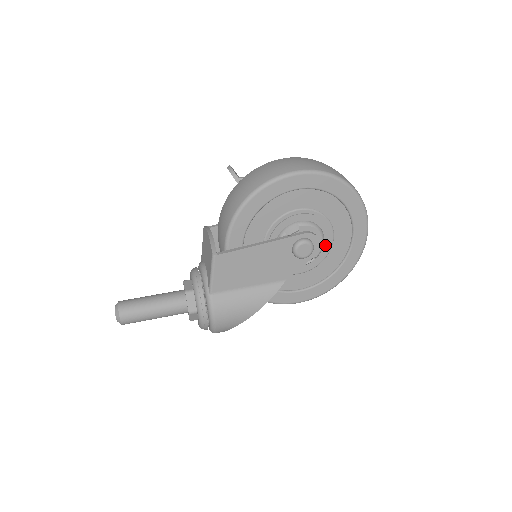
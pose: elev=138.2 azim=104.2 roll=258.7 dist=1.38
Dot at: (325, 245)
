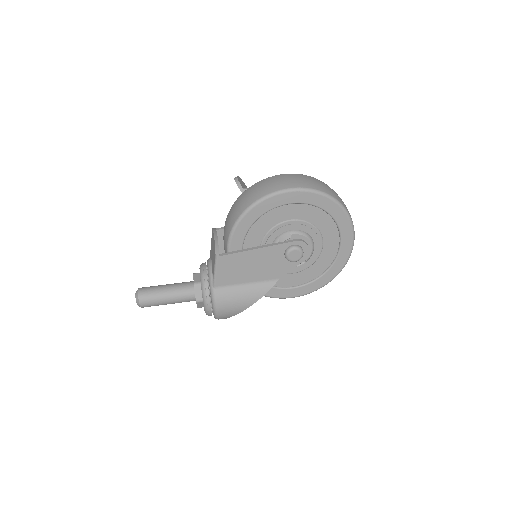
Dot at: (315, 251)
